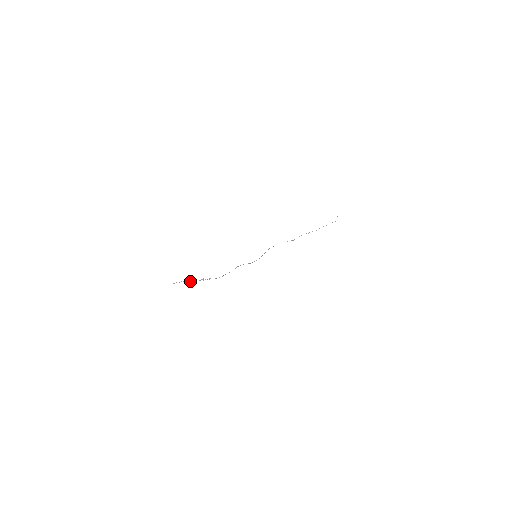
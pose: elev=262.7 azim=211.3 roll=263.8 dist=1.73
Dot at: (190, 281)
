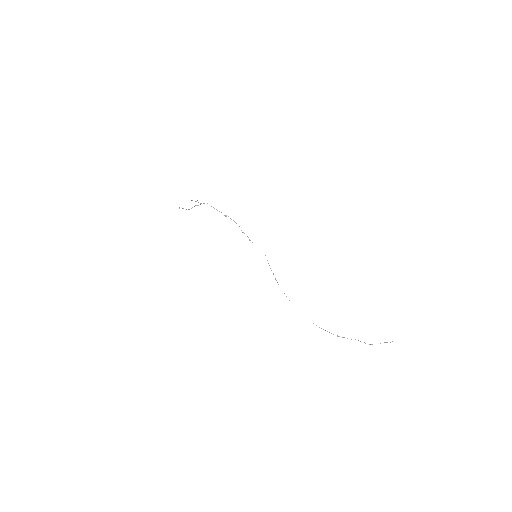
Dot at: (189, 209)
